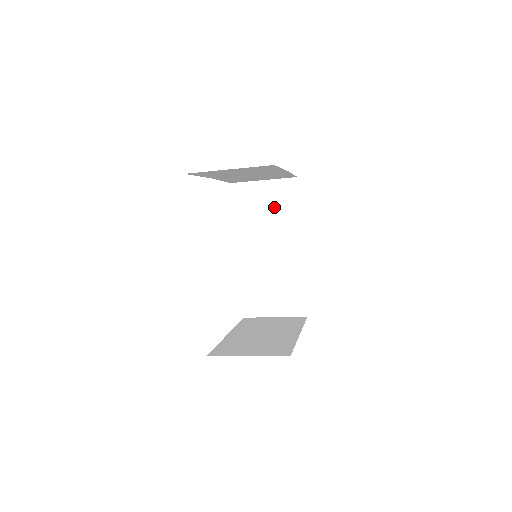
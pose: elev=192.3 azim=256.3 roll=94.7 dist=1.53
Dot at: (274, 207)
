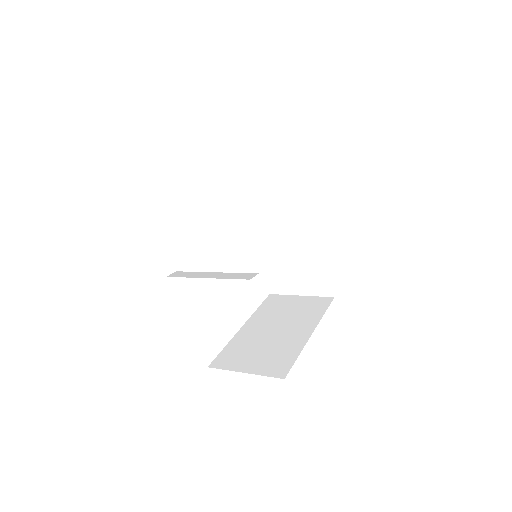
Dot at: (284, 183)
